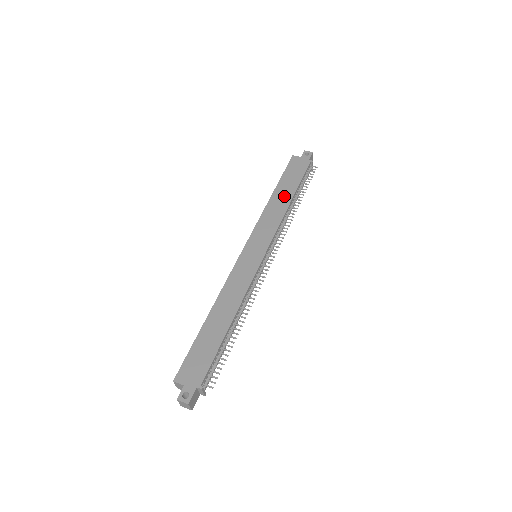
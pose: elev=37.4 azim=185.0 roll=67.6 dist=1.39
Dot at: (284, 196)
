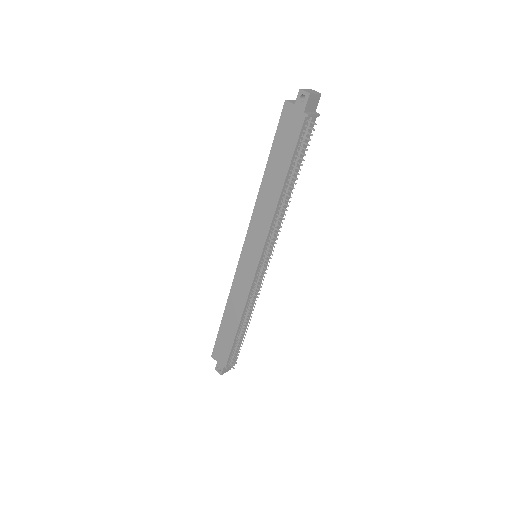
Dot at: (274, 182)
